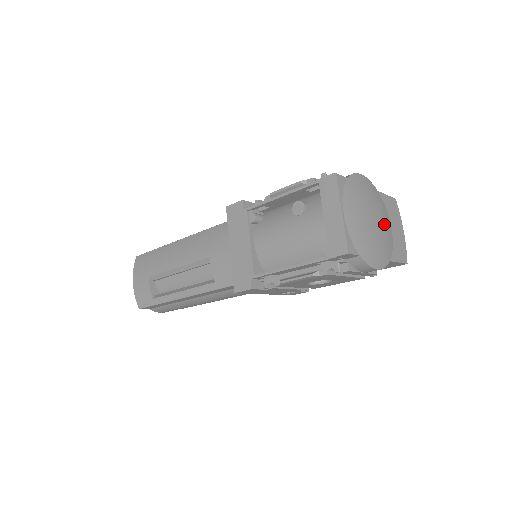
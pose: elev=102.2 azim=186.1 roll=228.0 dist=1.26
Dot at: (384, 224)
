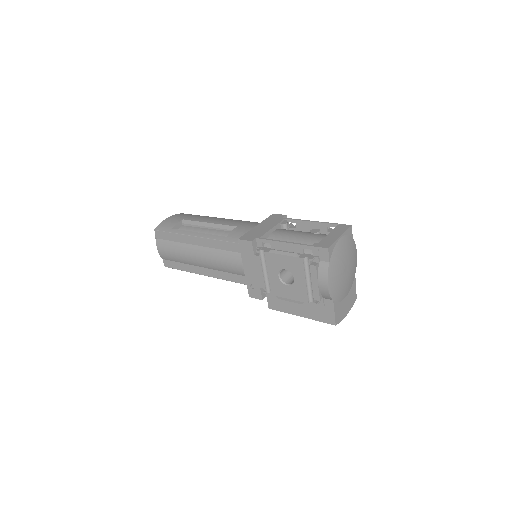
Dot at: (346, 284)
